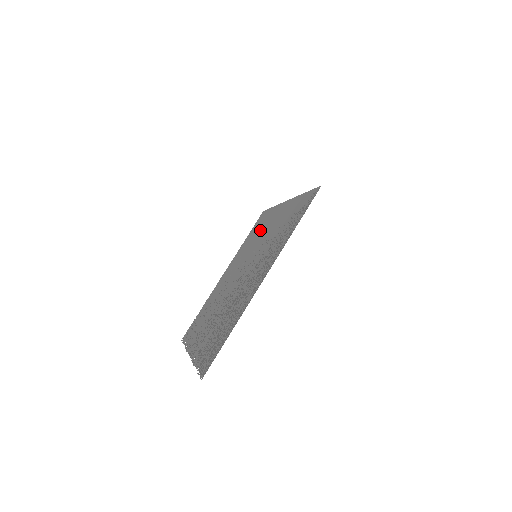
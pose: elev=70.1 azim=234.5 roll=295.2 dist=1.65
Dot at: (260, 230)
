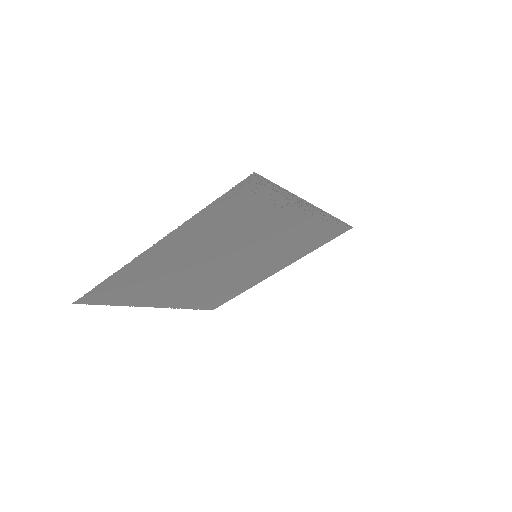
Dot at: (233, 285)
